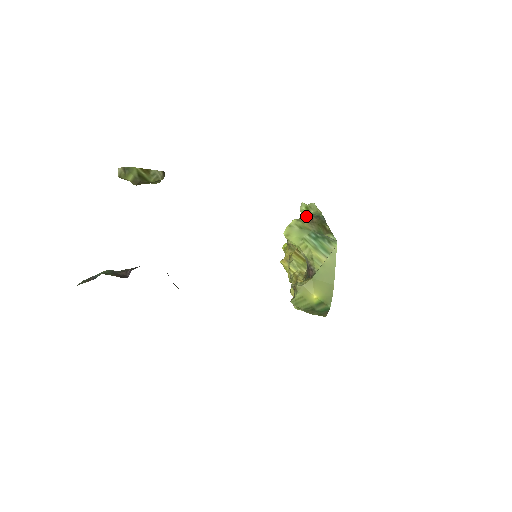
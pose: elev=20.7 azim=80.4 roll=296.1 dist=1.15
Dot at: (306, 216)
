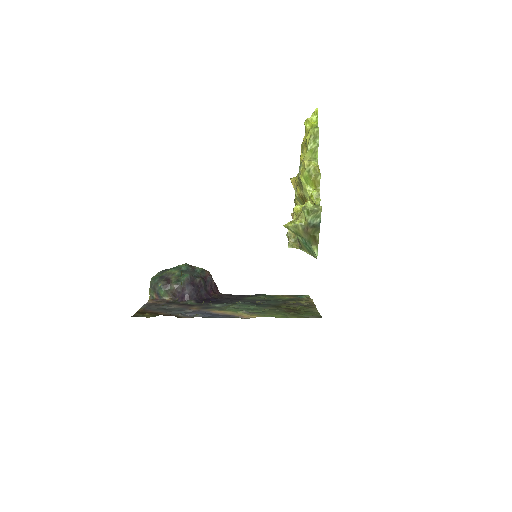
Dot at: (305, 219)
